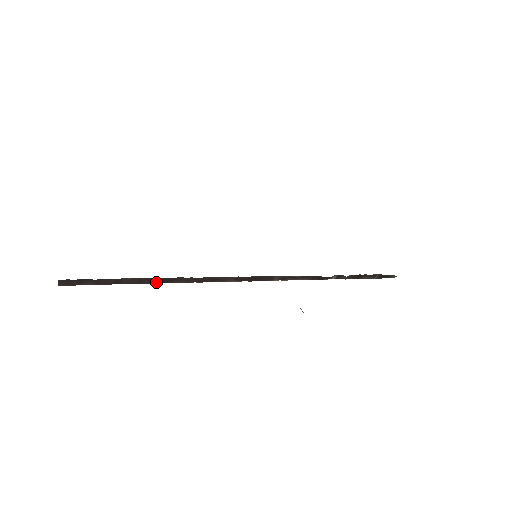
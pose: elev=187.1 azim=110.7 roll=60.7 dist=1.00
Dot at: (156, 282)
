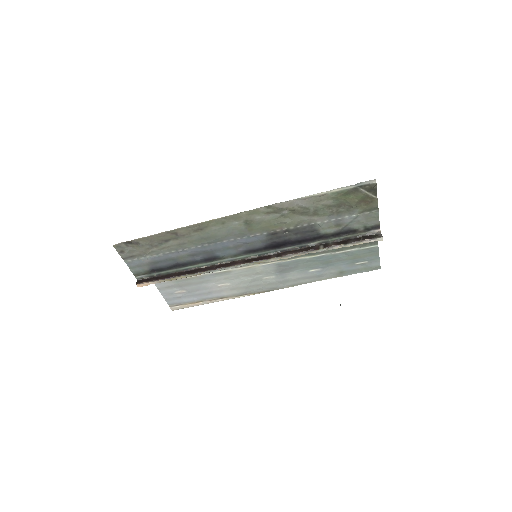
Dot at: (191, 273)
